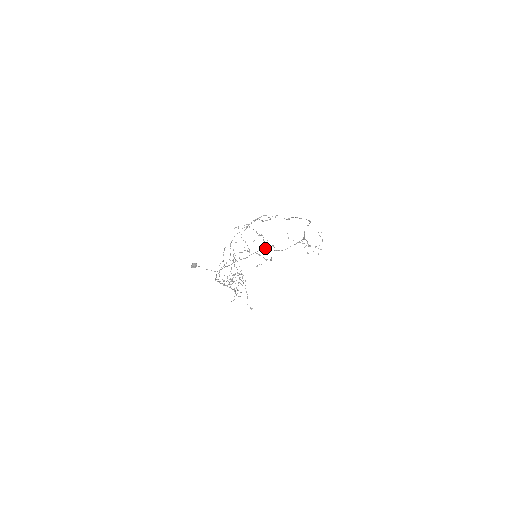
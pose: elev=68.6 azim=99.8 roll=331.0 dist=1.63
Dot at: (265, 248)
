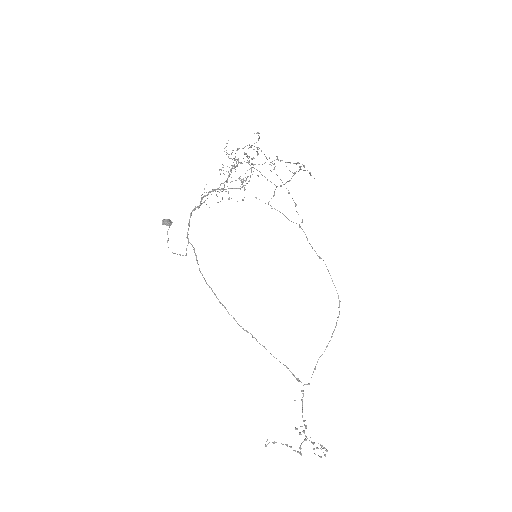
Dot at: (300, 167)
